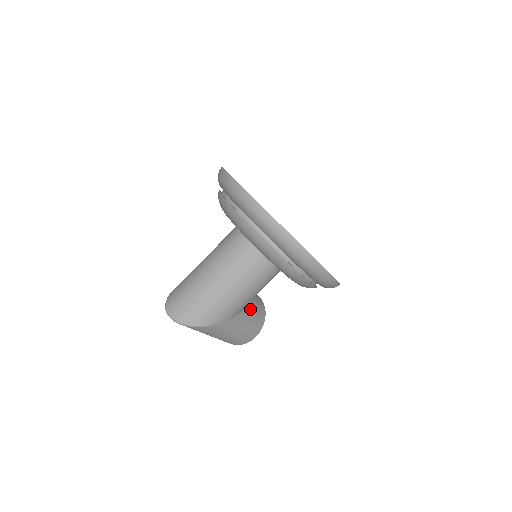
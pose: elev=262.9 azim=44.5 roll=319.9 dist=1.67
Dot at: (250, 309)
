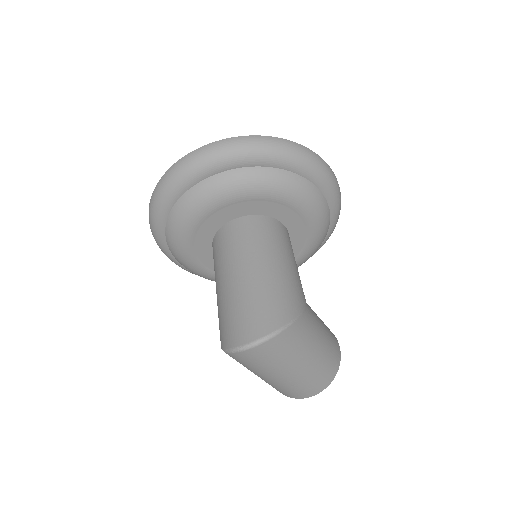
Dot at: occluded
